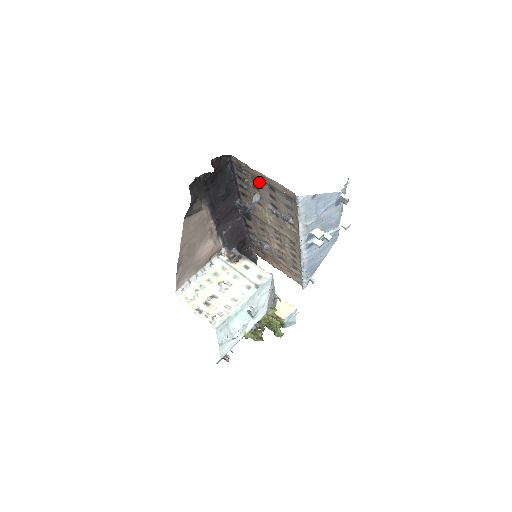
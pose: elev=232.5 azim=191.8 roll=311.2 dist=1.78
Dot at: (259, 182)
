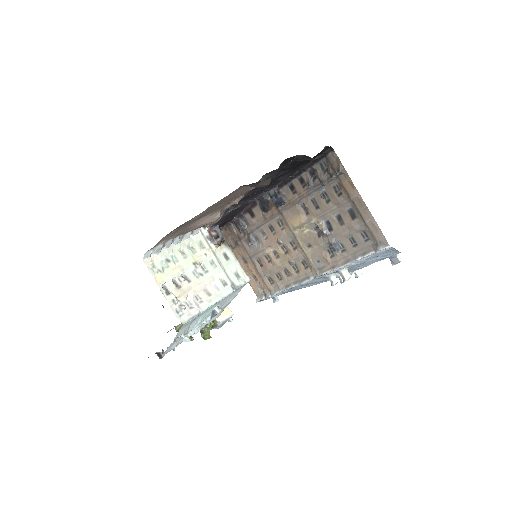
Dot at: (342, 198)
